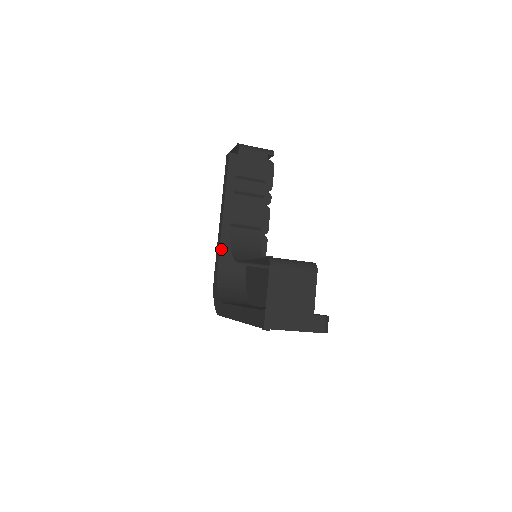
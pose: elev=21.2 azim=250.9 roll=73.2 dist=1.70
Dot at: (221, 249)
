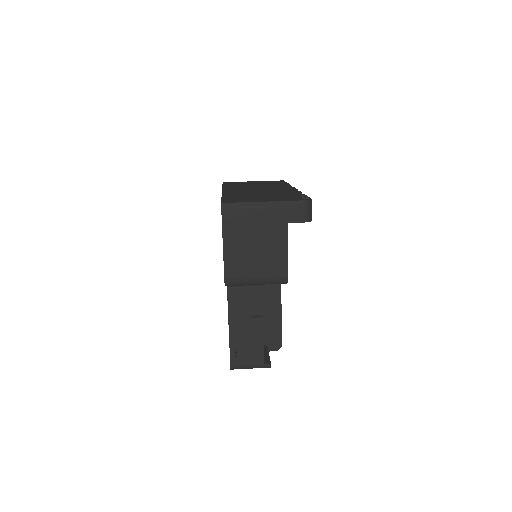
Dot at: occluded
